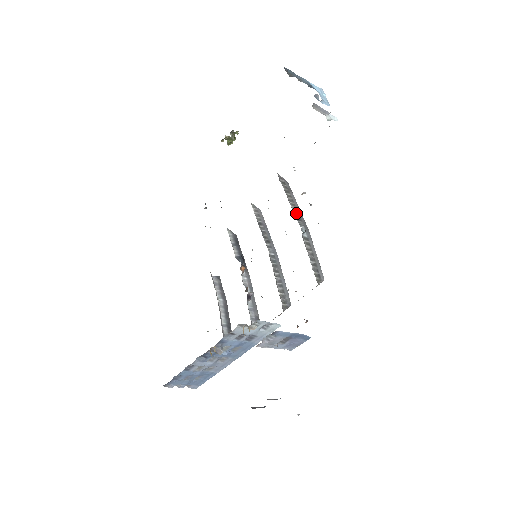
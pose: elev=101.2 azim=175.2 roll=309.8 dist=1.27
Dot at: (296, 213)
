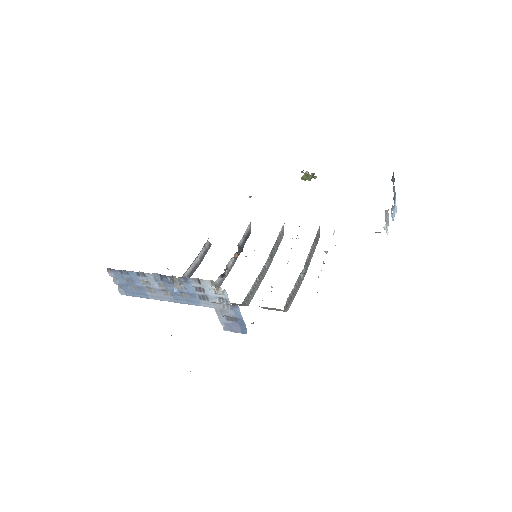
Dot at: (308, 258)
